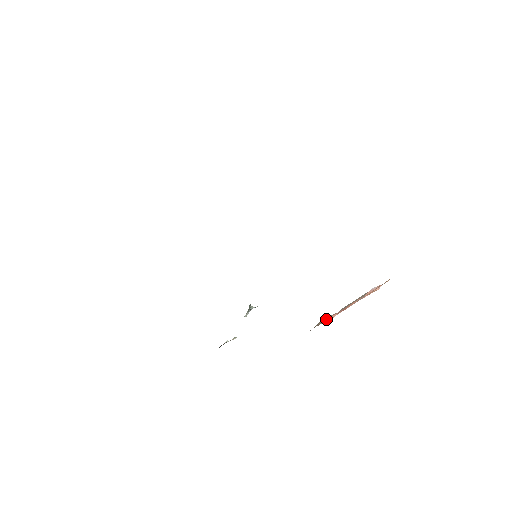
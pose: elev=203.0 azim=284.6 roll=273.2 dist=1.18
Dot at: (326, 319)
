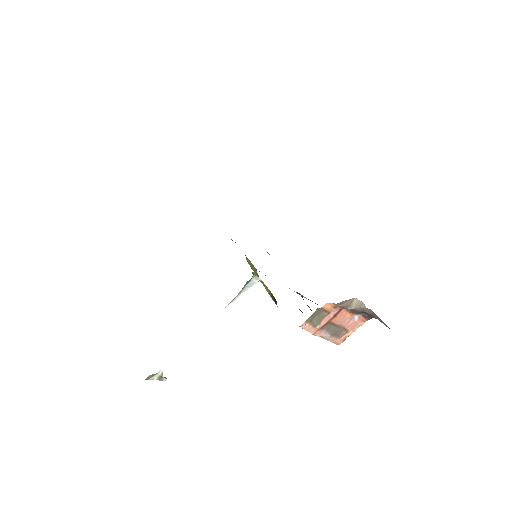
Dot at: (318, 319)
